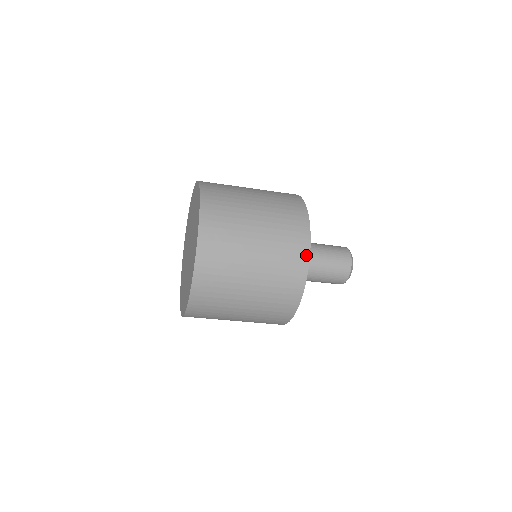
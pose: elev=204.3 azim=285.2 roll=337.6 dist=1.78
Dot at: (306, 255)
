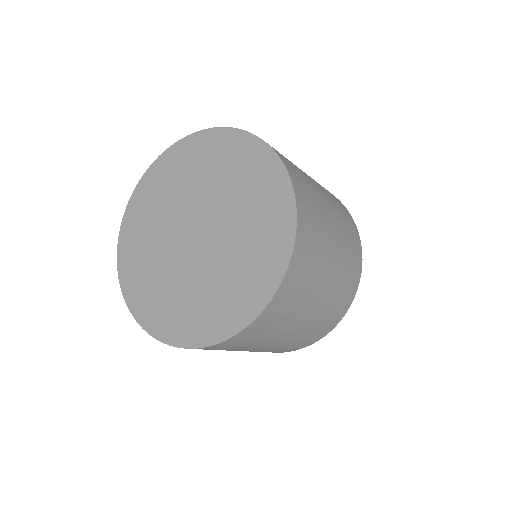
Dot at: (305, 346)
